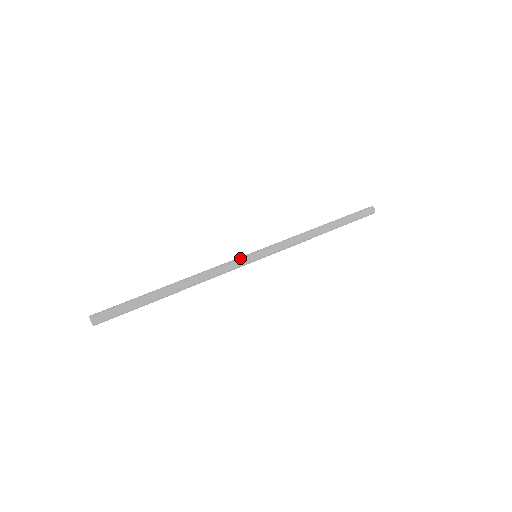
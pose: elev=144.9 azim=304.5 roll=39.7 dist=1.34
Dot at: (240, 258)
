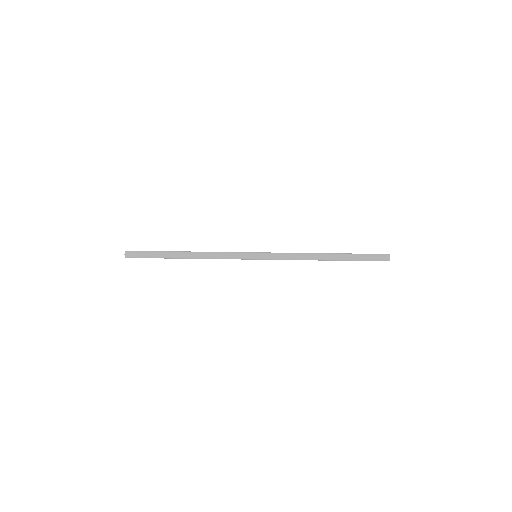
Dot at: (241, 254)
